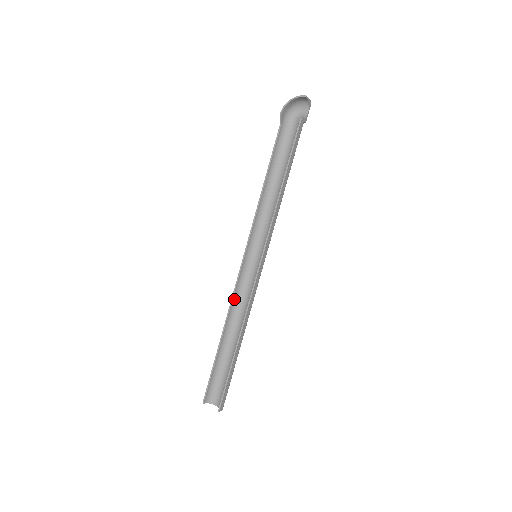
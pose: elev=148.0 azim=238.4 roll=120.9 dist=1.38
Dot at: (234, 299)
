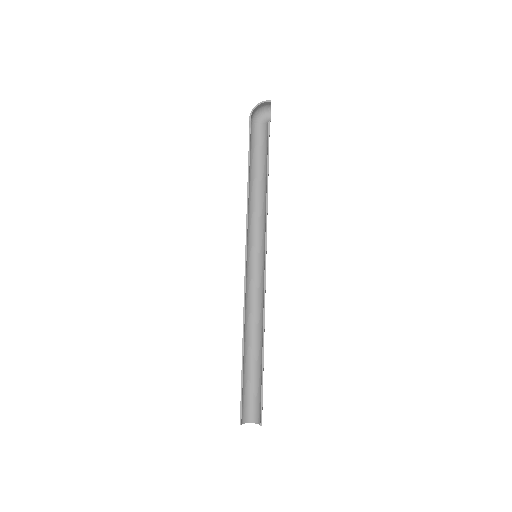
Dot at: (245, 304)
